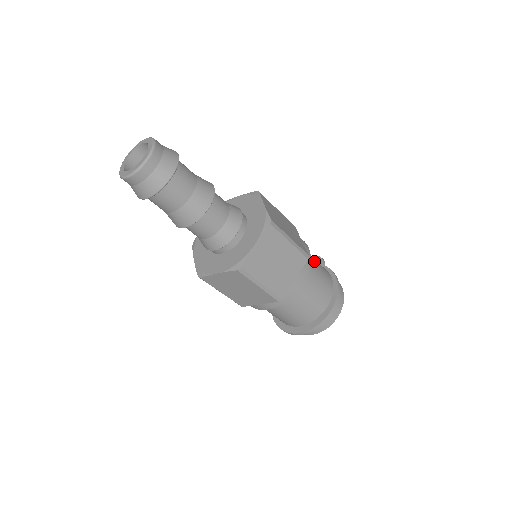
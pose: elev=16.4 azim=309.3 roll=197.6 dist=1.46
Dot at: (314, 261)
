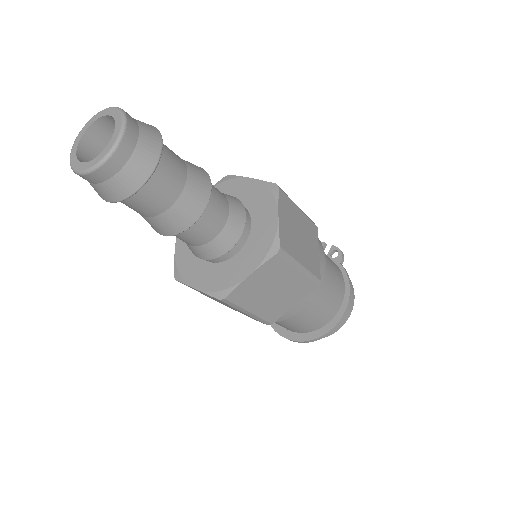
Dot at: (328, 272)
